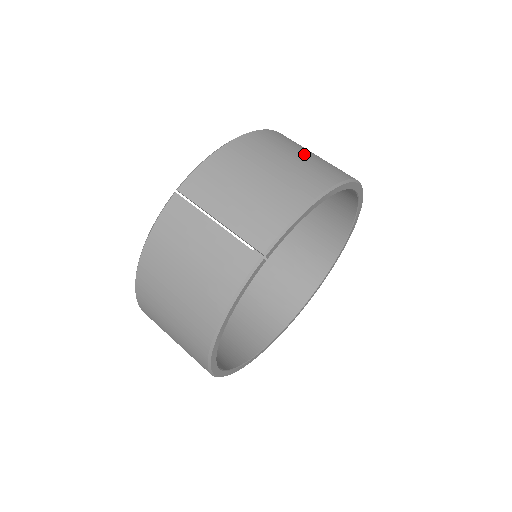
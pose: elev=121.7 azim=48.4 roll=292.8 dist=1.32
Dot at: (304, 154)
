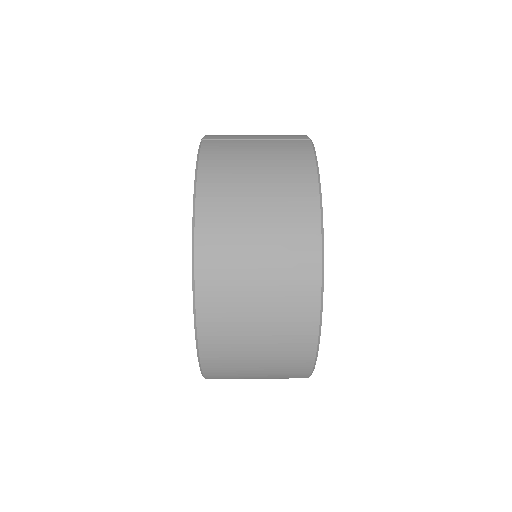
Dot at: occluded
